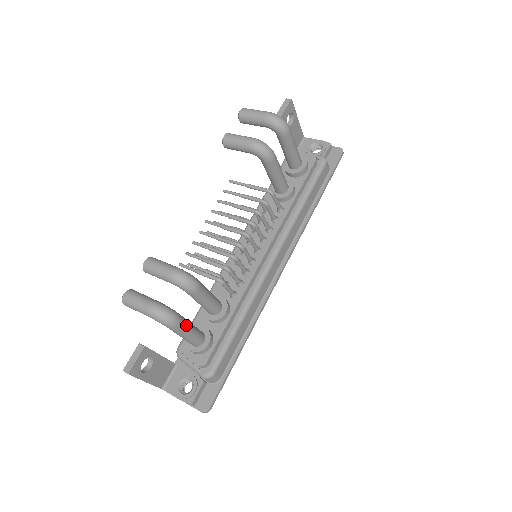
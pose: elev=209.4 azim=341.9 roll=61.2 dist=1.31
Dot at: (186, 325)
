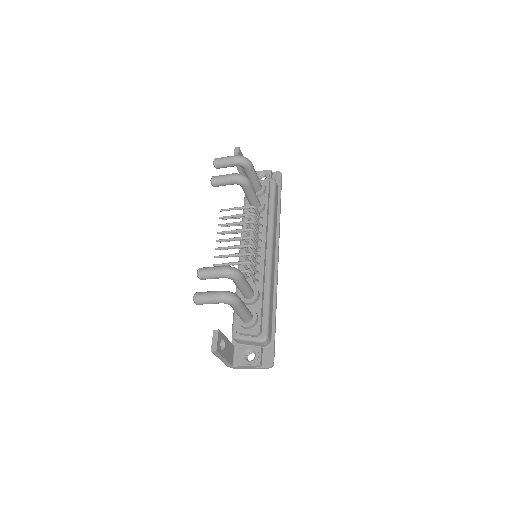
Dot at: (243, 303)
